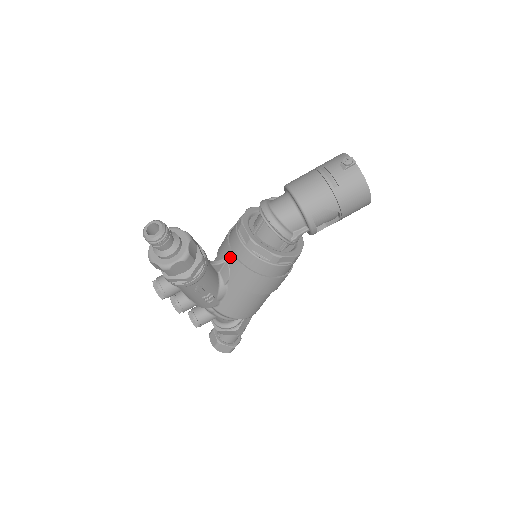
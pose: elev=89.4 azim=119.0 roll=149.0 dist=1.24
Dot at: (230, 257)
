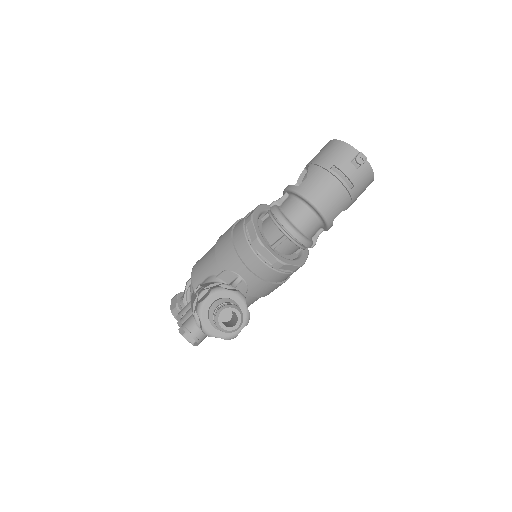
Dot at: (249, 277)
